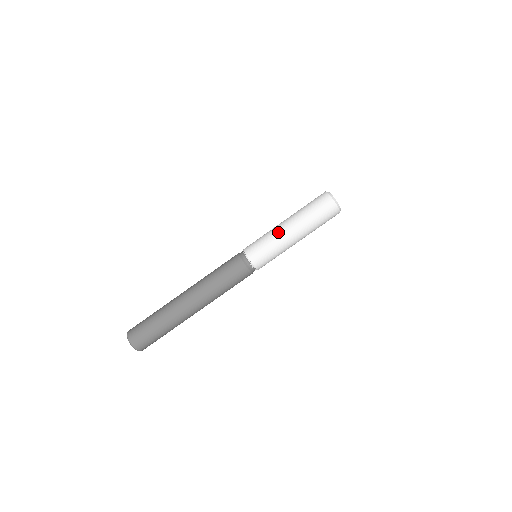
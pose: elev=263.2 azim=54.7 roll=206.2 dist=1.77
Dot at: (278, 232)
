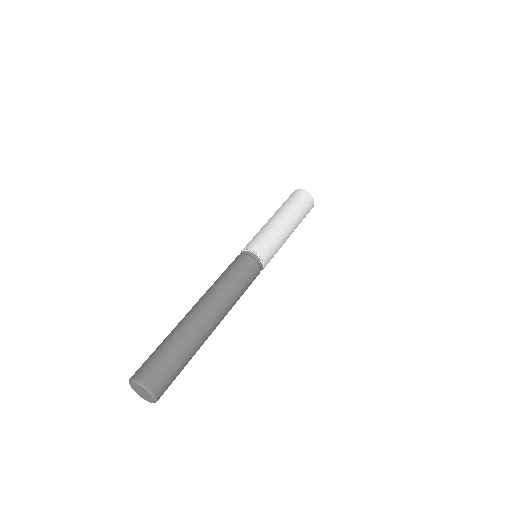
Dot at: (274, 225)
